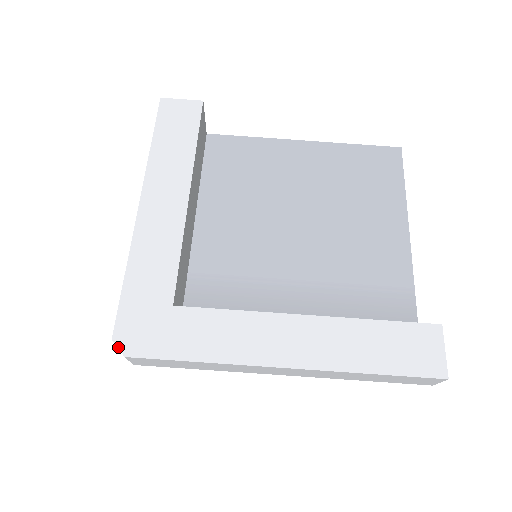
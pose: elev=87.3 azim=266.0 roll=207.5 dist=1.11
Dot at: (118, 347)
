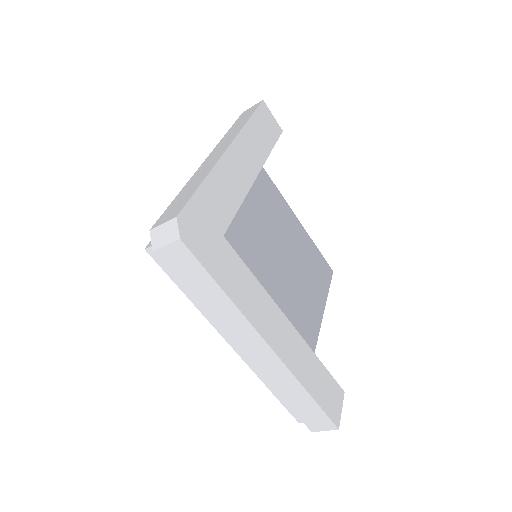
Dot at: (179, 227)
